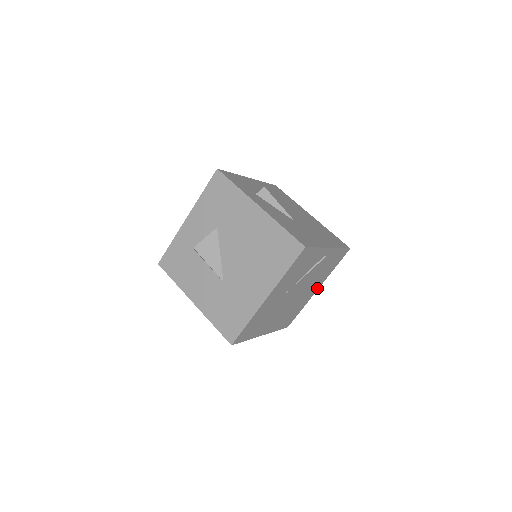
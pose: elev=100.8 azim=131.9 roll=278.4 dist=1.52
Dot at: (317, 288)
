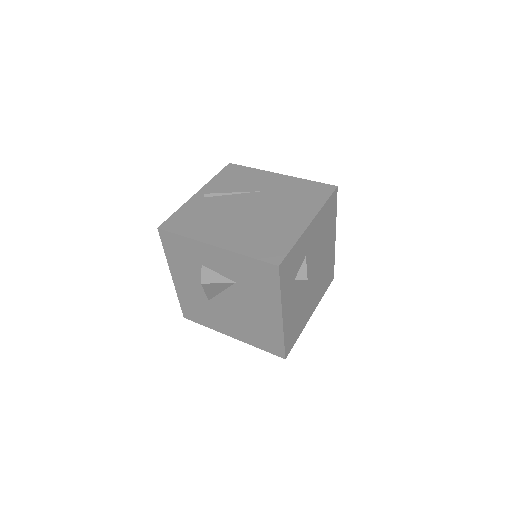
Dot at: occluded
